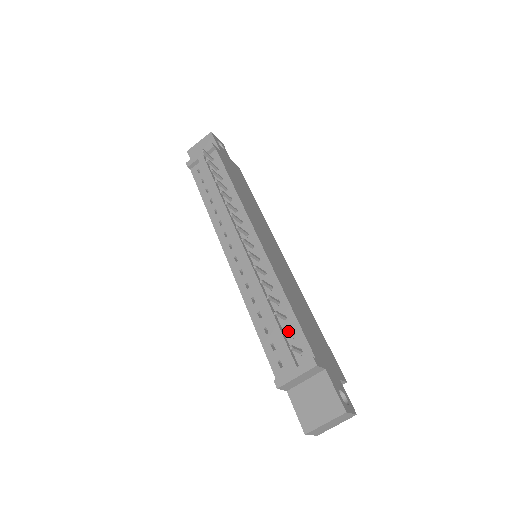
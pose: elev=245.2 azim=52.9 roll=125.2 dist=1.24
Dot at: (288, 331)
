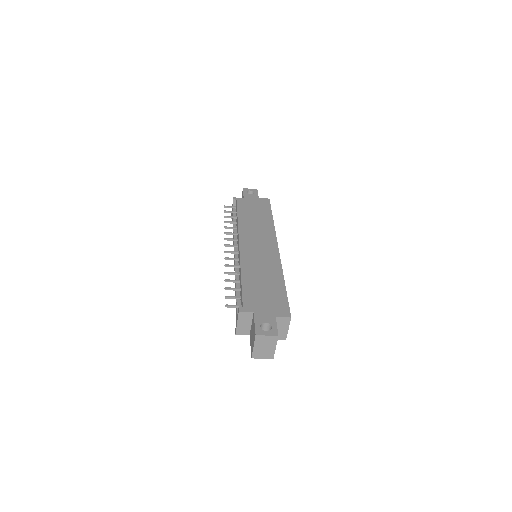
Dot at: (231, 297)
